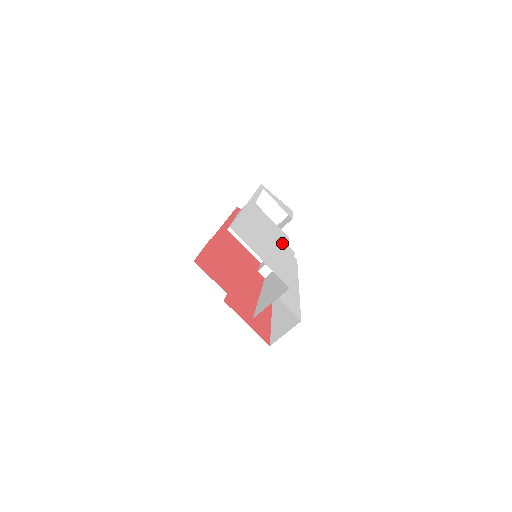
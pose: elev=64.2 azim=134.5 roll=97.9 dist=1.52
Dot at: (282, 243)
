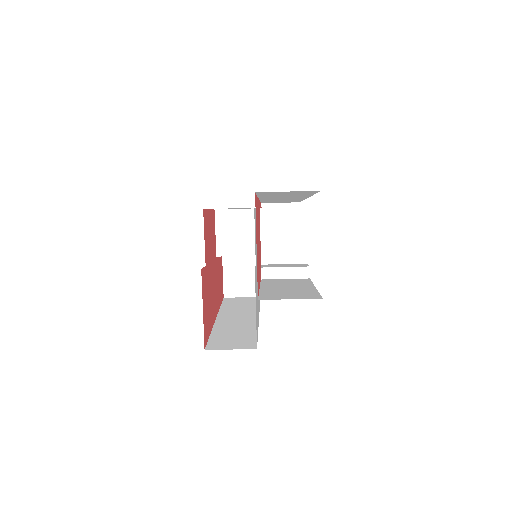
Dot at: occluded
